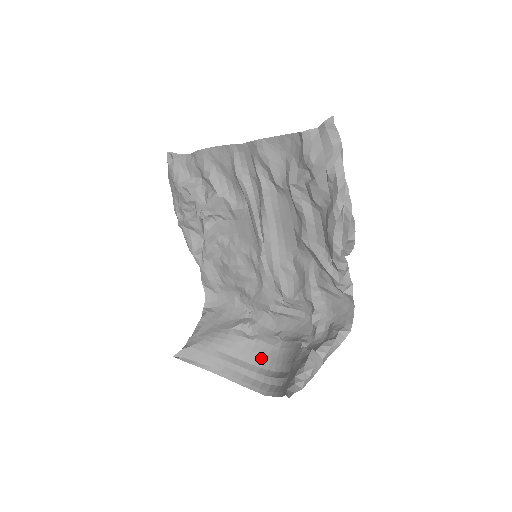
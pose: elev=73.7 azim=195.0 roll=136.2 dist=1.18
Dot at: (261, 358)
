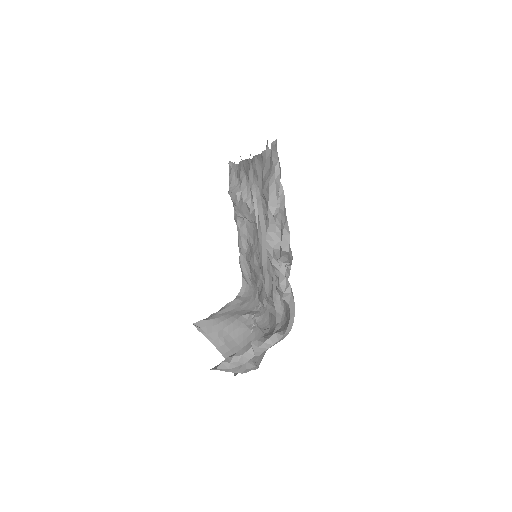
Dot at: occluded
